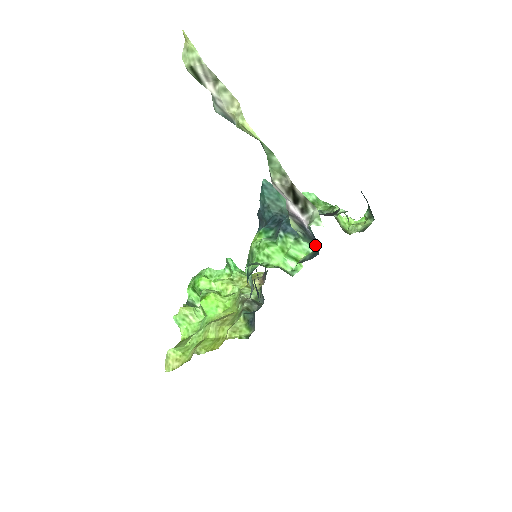
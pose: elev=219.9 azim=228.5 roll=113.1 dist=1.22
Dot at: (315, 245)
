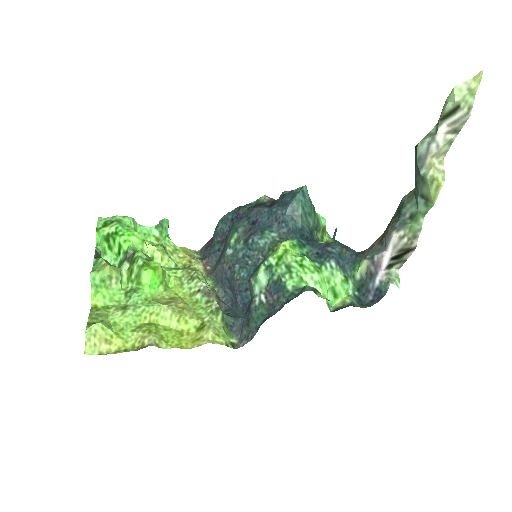
Dot at: (362, 292)
